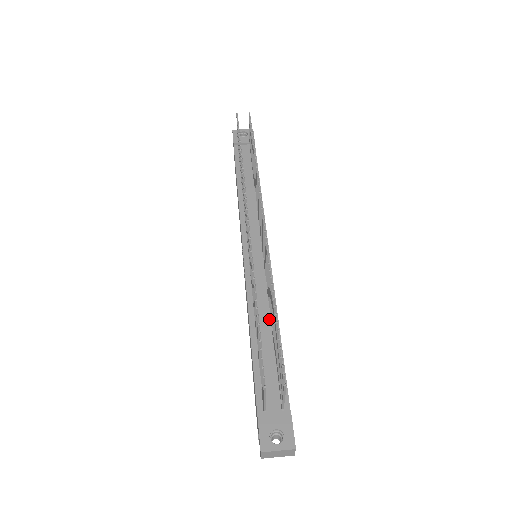
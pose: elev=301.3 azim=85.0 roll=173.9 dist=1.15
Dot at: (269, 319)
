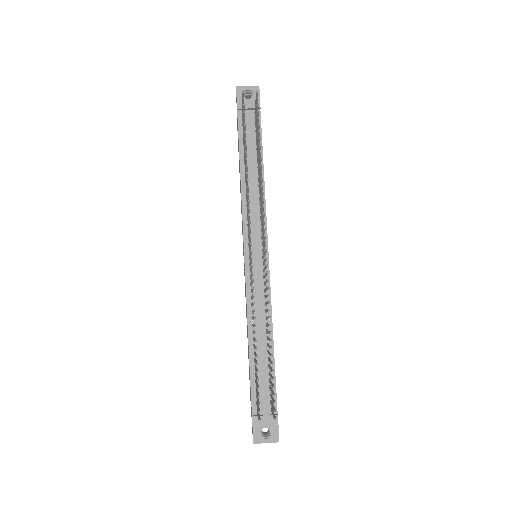
Dot at: (265, 330)
